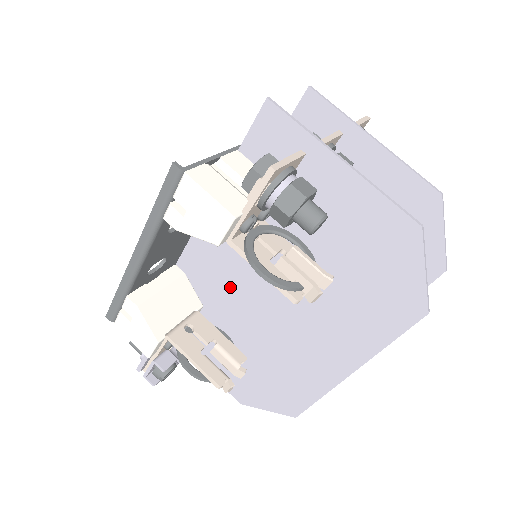
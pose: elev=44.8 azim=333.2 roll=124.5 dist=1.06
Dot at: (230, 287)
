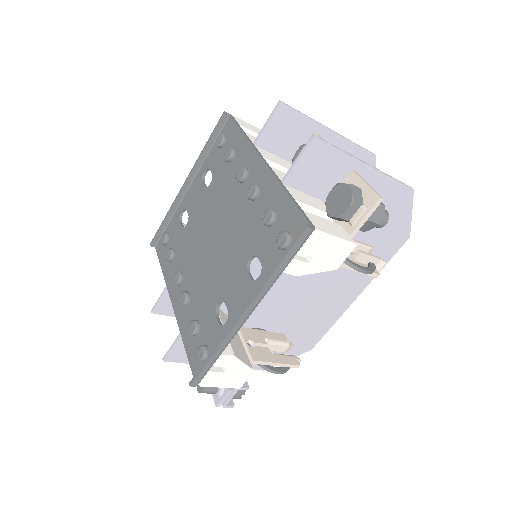
Dot at: occluded
